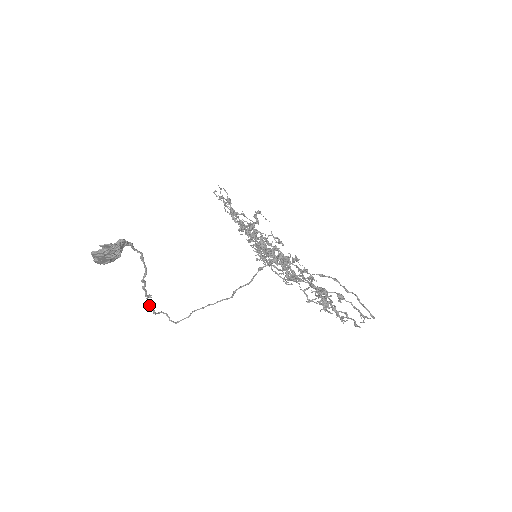
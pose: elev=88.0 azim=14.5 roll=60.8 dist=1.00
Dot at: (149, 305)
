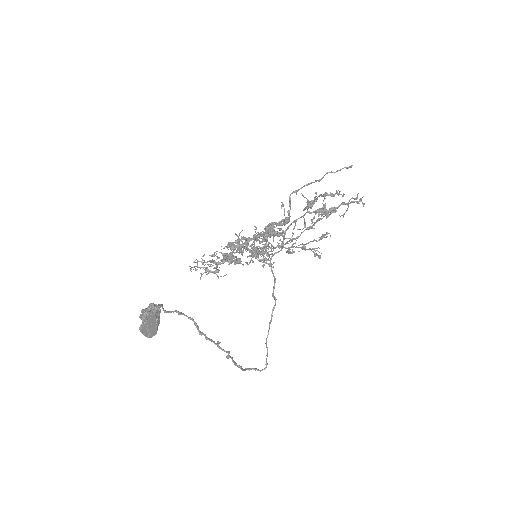
Dot at: (228, 358)
